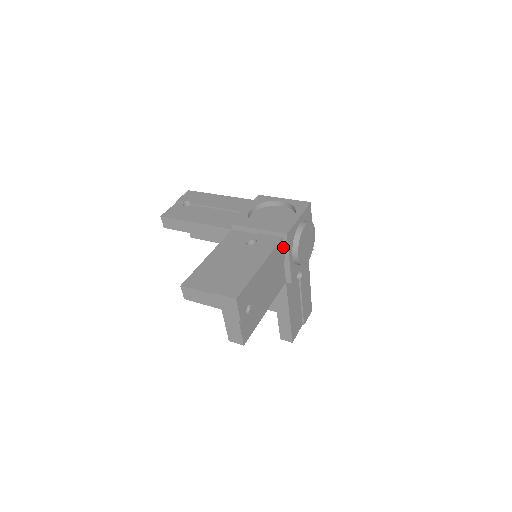
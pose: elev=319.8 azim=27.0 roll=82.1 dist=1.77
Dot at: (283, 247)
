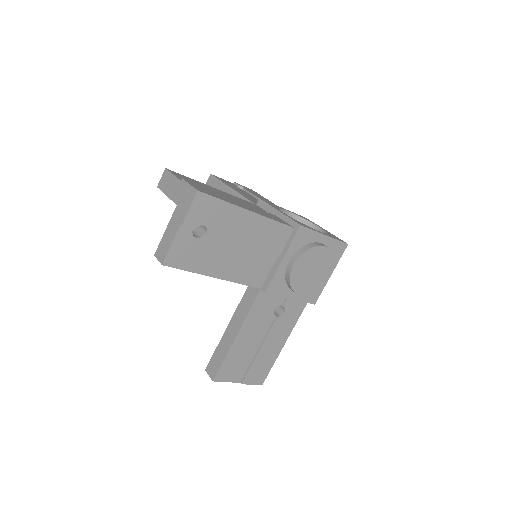
Dot at: (287, 240)
